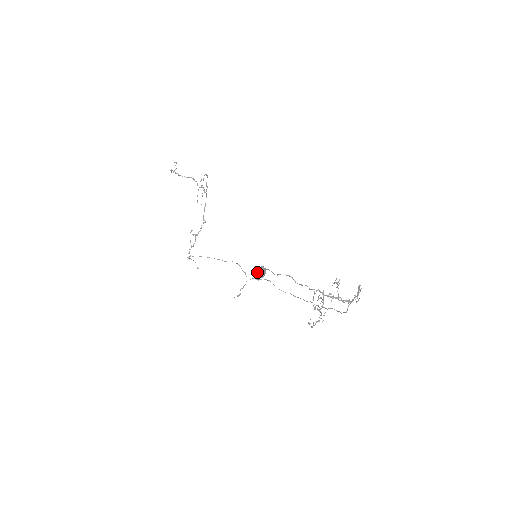
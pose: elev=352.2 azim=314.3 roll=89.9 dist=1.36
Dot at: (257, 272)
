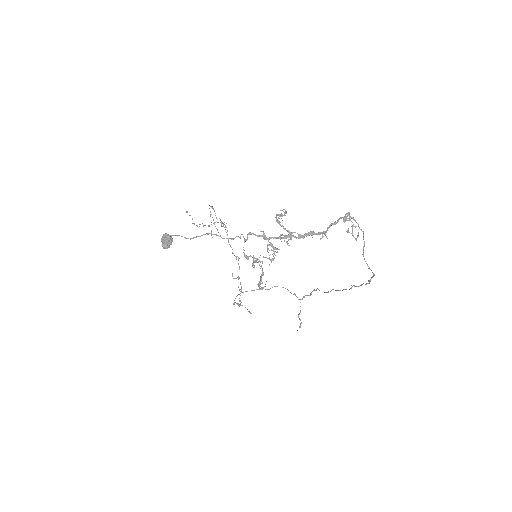
Dot at: occluded
